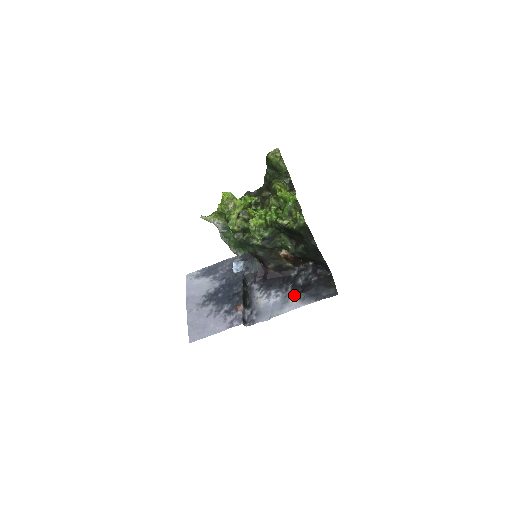
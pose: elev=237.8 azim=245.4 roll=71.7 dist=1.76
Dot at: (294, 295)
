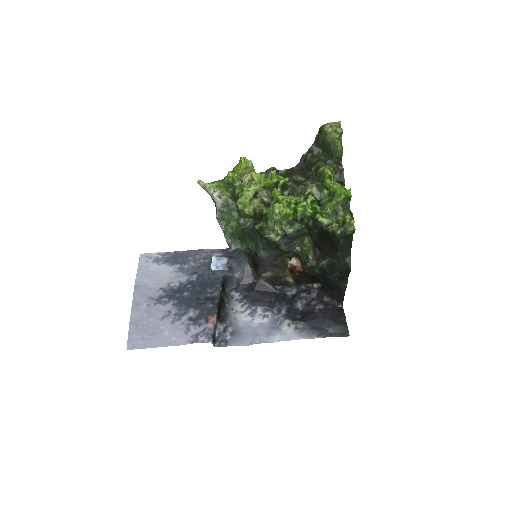
Dot at: (289, 321)
